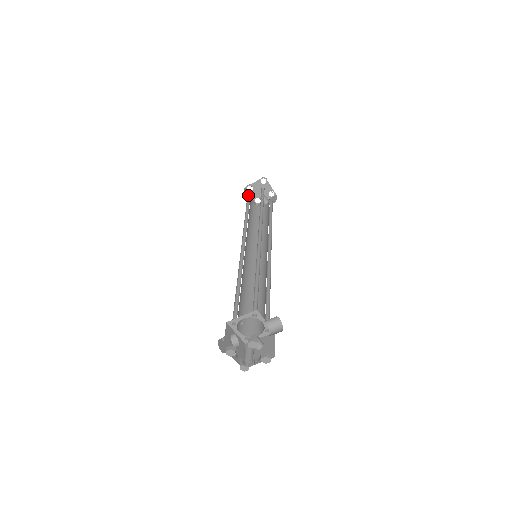
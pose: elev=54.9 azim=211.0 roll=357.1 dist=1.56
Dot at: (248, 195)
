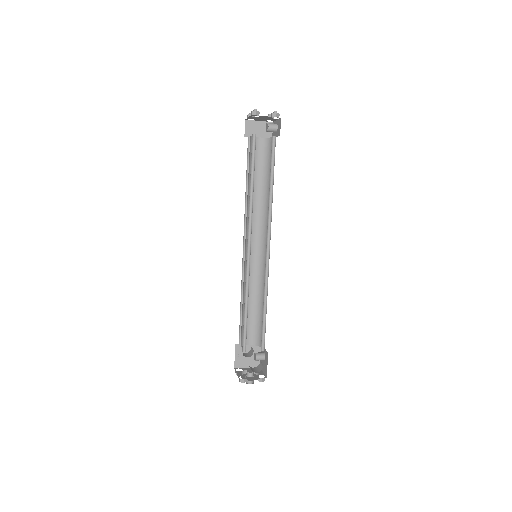
Dot at: (254, 126)
